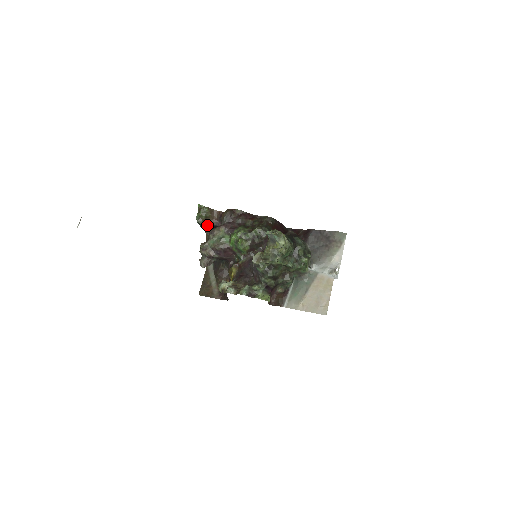
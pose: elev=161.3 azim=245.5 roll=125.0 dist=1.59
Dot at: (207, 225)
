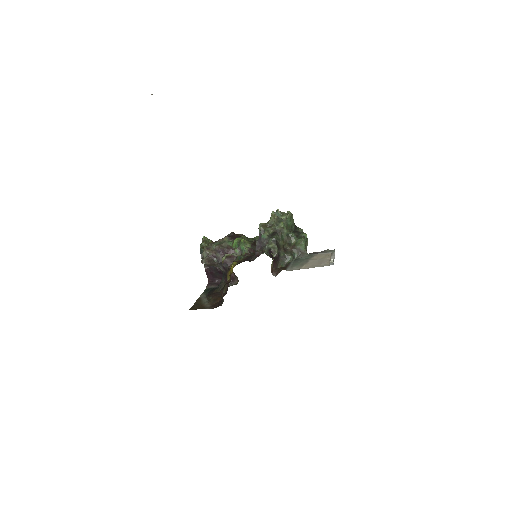
Dot at: occluded
